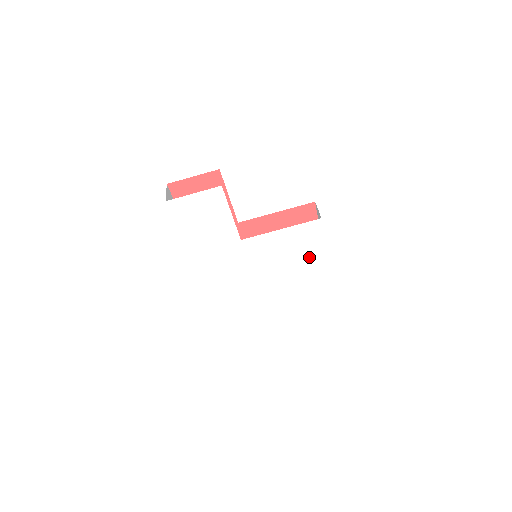
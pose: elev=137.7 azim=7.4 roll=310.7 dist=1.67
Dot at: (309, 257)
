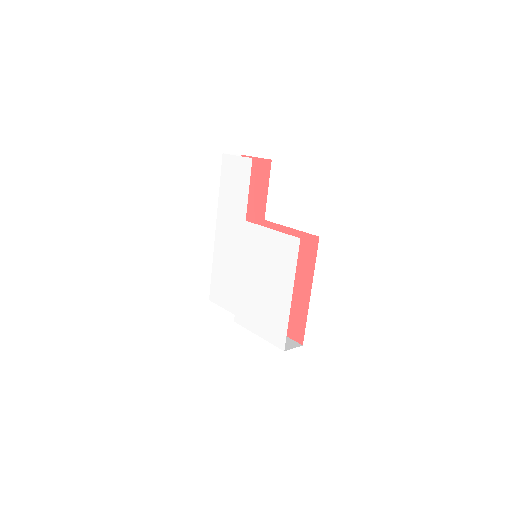
Dot at: (280, 279)
